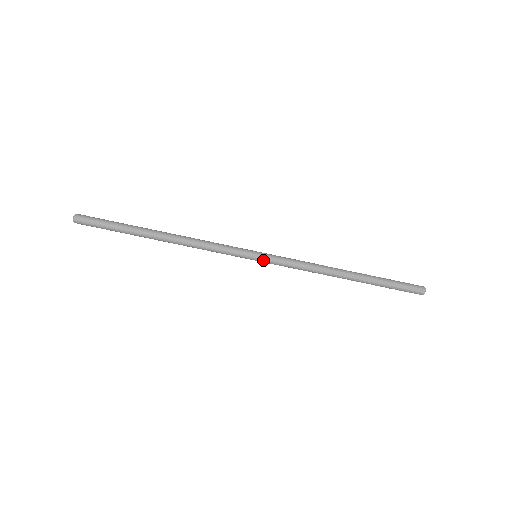
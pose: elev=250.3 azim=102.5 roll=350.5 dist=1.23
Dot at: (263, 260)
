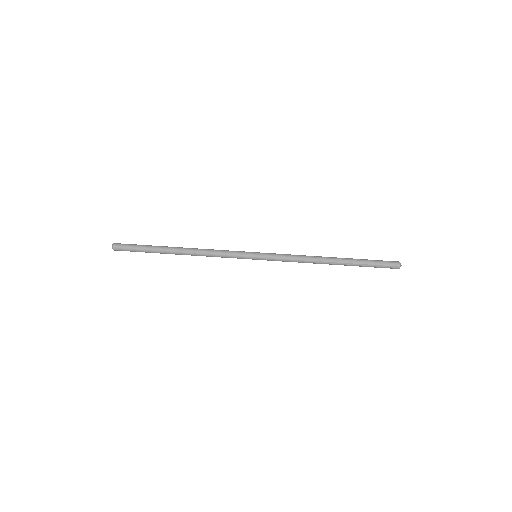
Dot at: (262, 254)
